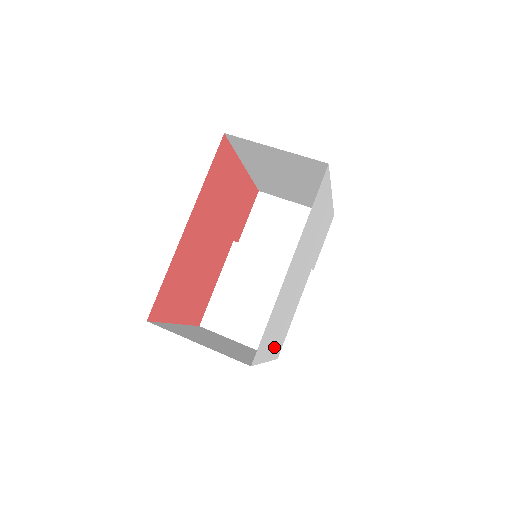
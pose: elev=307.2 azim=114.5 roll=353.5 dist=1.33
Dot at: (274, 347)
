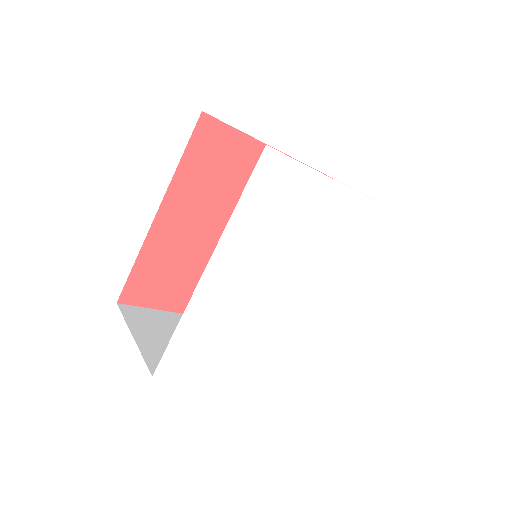
Dot at: (252, 367)
